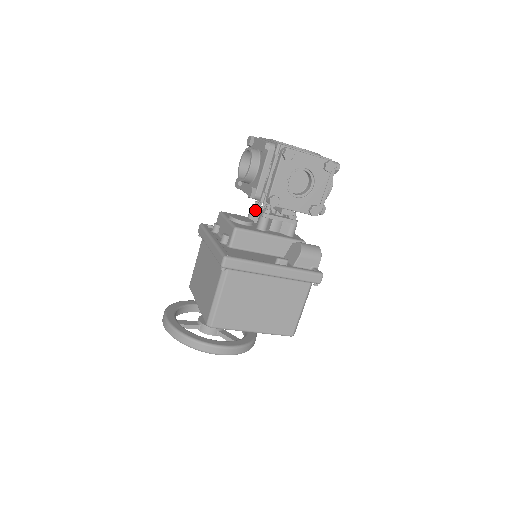
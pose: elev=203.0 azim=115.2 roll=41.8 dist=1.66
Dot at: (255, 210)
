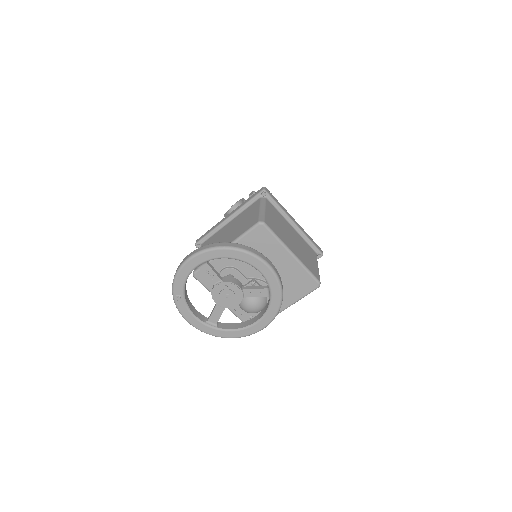
Dot at: occluded
